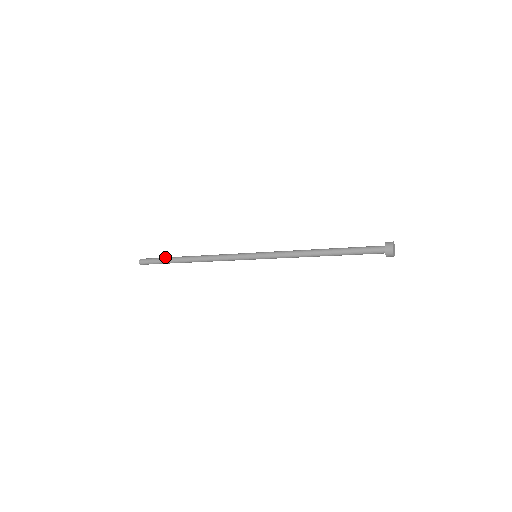
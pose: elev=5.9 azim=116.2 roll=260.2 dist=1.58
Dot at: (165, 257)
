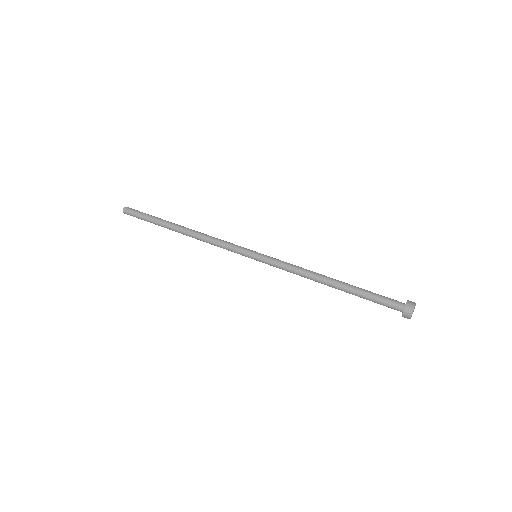
Dot at: (153, 216)
